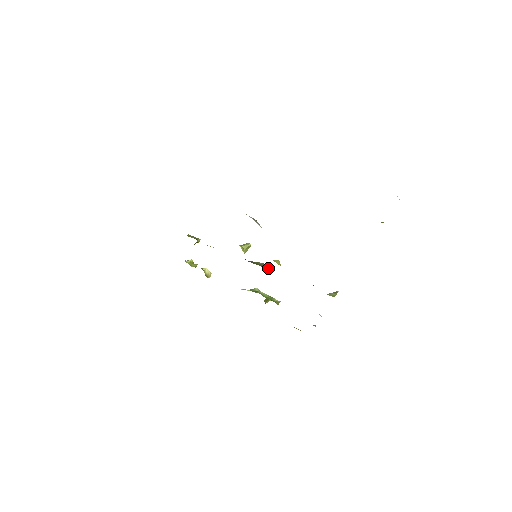
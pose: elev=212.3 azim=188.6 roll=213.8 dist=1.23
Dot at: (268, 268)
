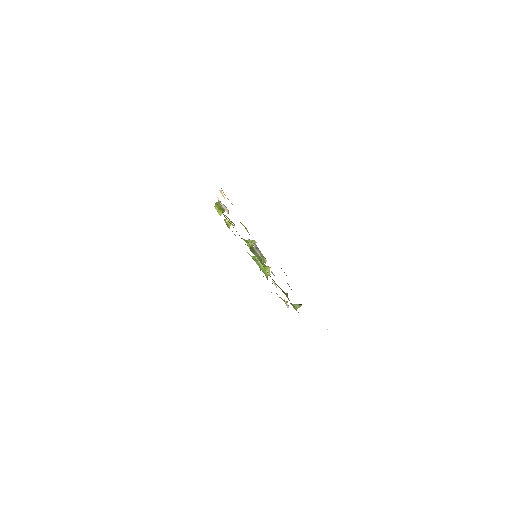
Dot at: (264, 261)
